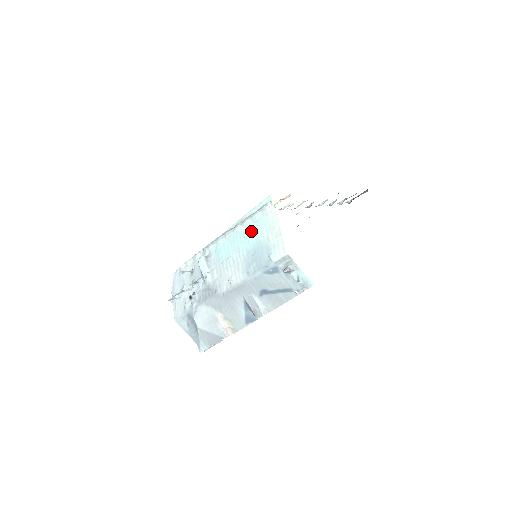
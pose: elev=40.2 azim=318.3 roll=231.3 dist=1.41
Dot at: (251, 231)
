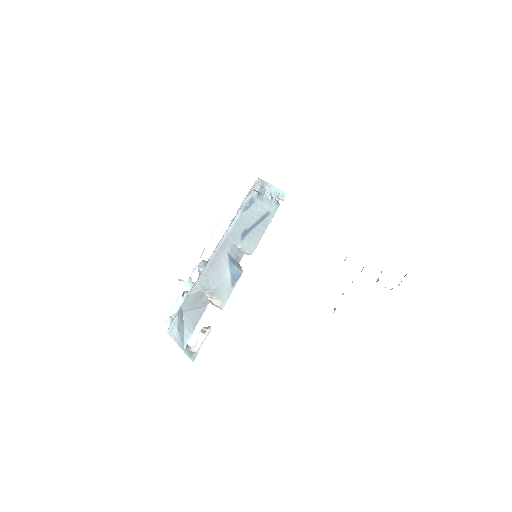
Dot at: occluded
